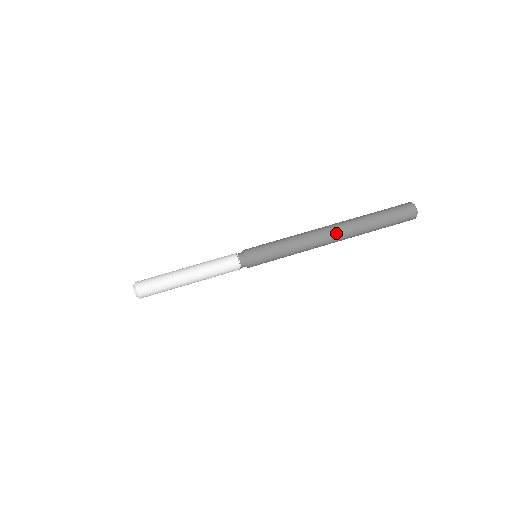
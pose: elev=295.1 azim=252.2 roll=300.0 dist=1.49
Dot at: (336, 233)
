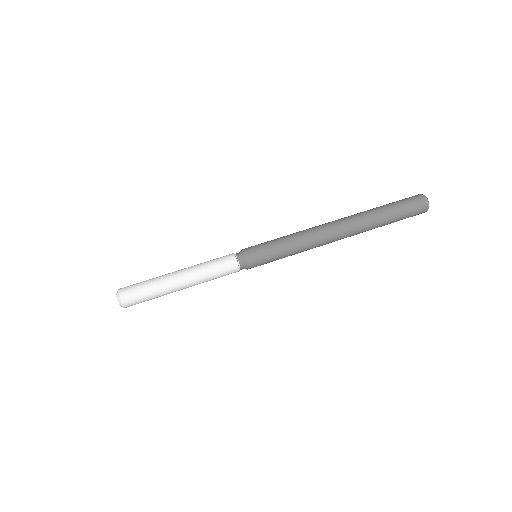
Dot at: (345, 236)
